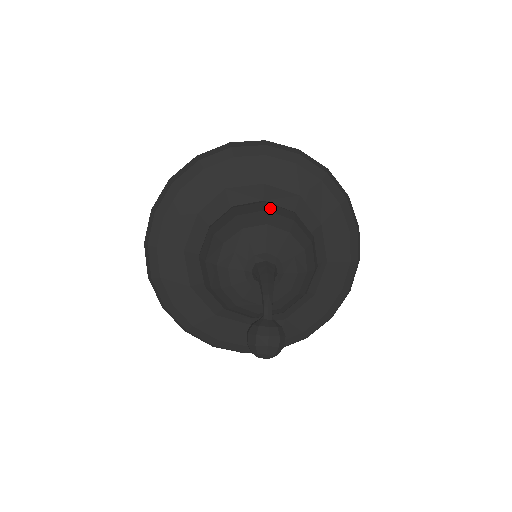
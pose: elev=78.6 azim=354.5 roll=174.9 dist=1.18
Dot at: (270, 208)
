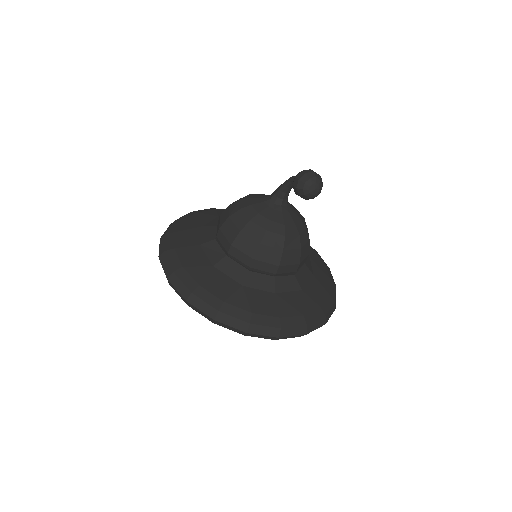
Dot at: occluded
